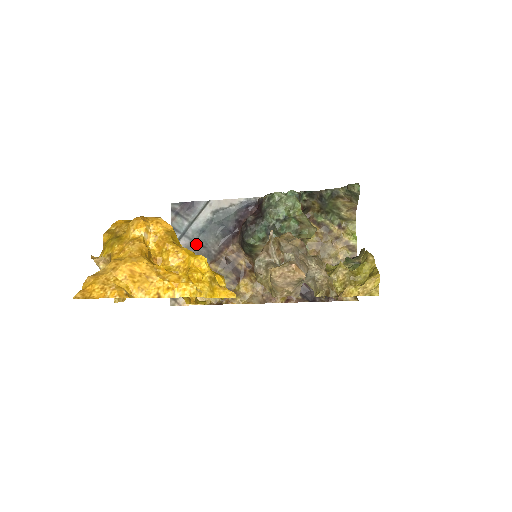
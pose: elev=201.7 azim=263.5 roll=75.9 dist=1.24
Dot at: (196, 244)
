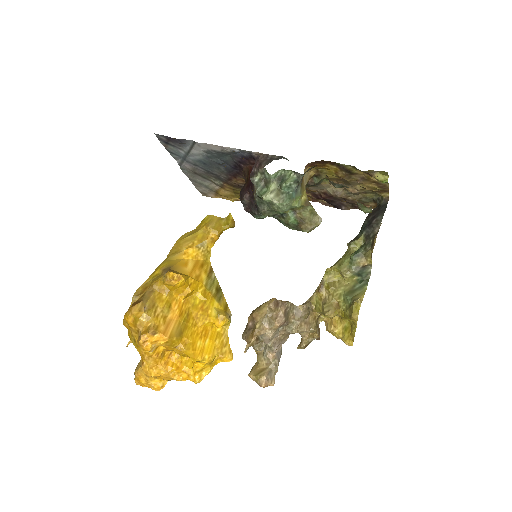
Dot at: (202, 169)
